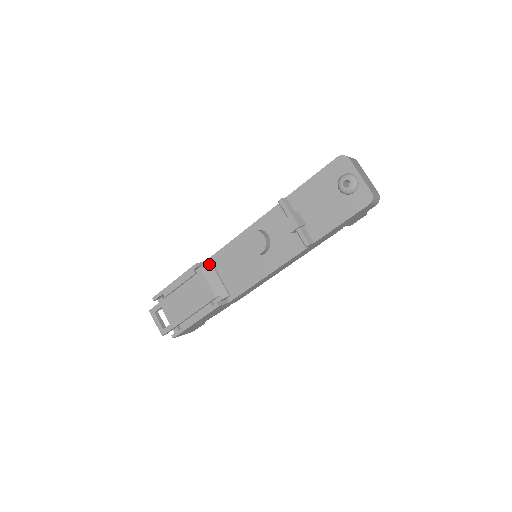
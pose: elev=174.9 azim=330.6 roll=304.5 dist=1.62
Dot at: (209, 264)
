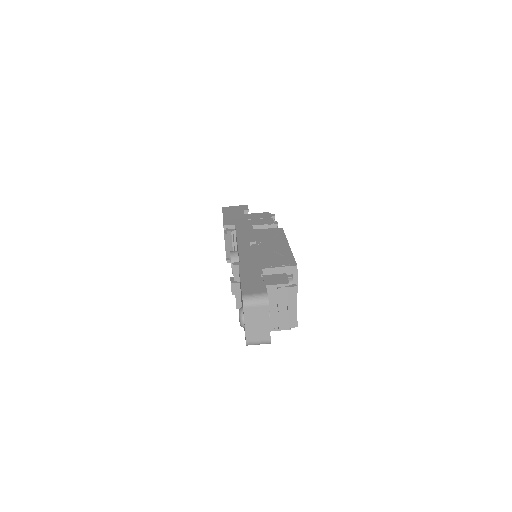
Dot at: (230, 233)
